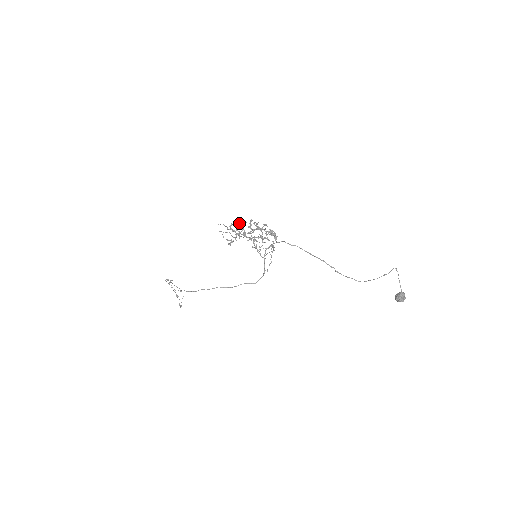
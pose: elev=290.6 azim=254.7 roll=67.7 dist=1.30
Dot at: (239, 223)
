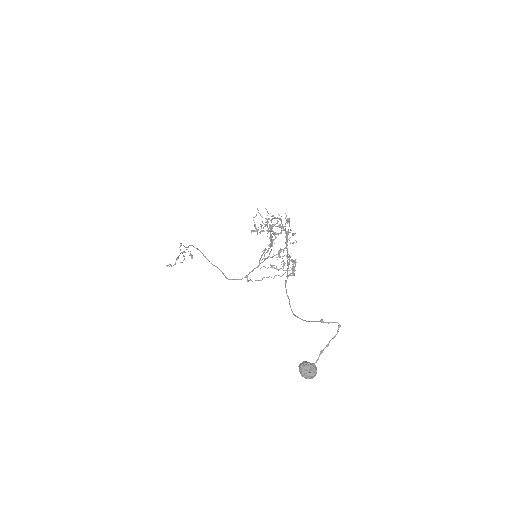
Dot at: occluded
